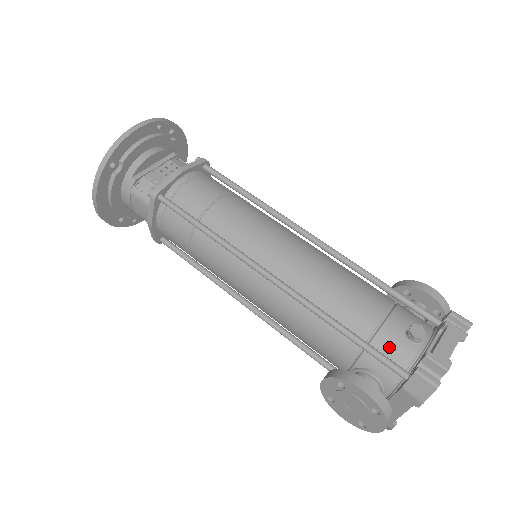
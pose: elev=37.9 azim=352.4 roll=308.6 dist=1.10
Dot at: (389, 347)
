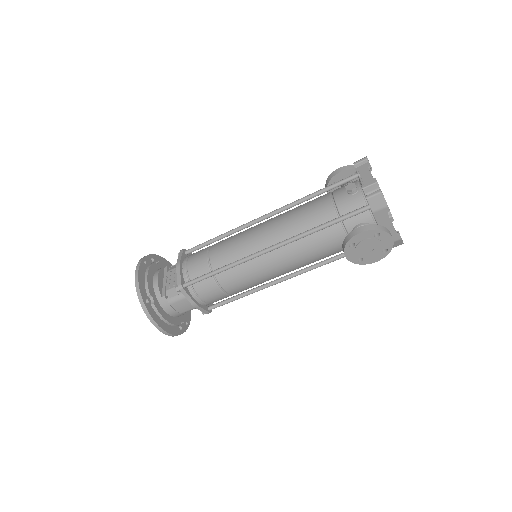
Dot at: (349, 207)
